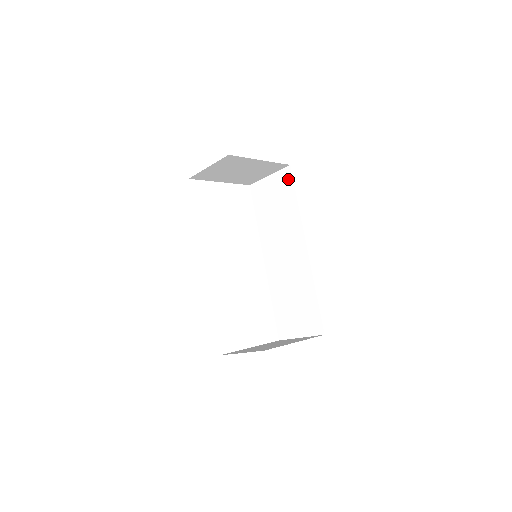
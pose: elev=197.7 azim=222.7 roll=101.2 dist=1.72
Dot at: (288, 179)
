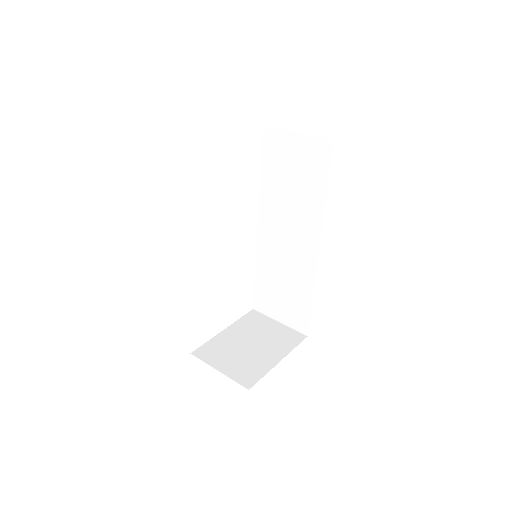
Dot at: (324, 157)
